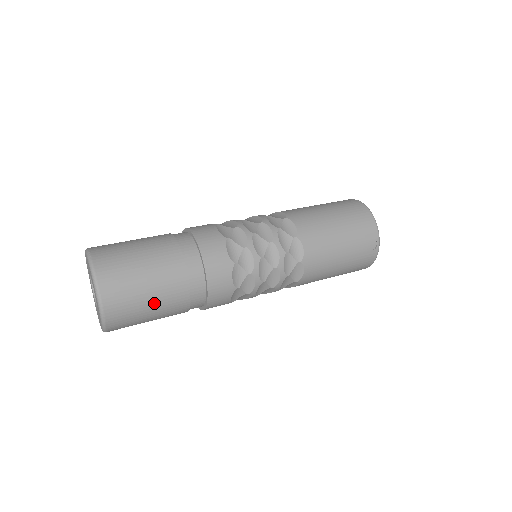
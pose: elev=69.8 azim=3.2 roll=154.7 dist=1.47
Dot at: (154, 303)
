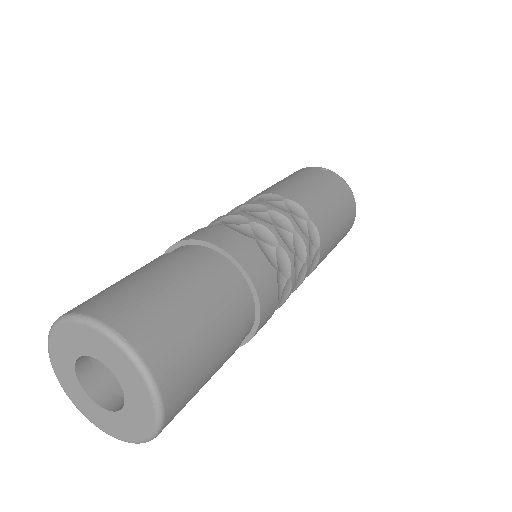
Dot at: (176, 292)
